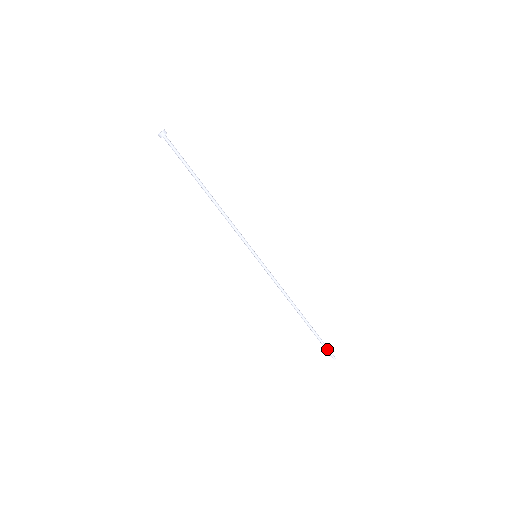
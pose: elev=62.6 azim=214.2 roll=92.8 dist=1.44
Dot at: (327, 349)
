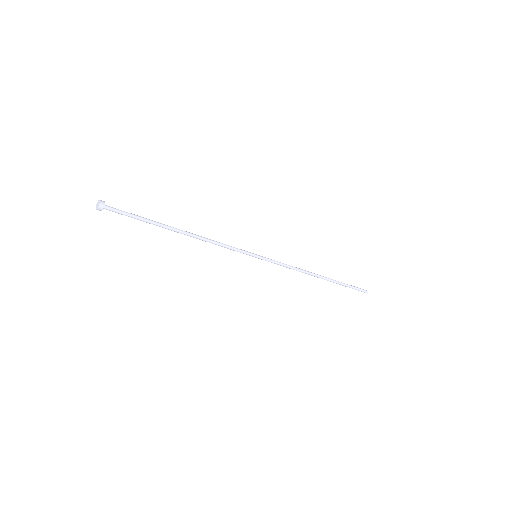
Dot at: (356, 289)
